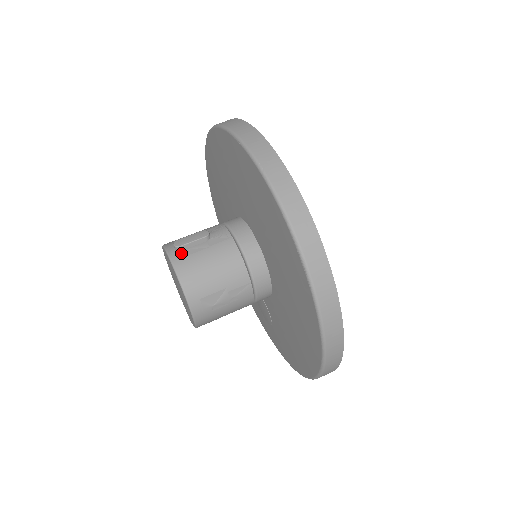
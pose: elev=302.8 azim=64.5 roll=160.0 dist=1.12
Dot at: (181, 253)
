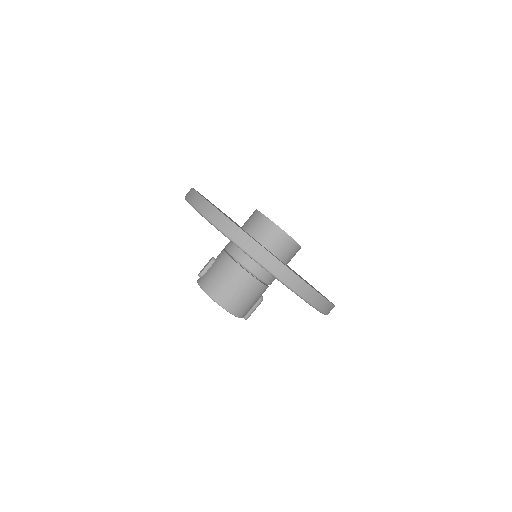
Dot at: (202, 277)
